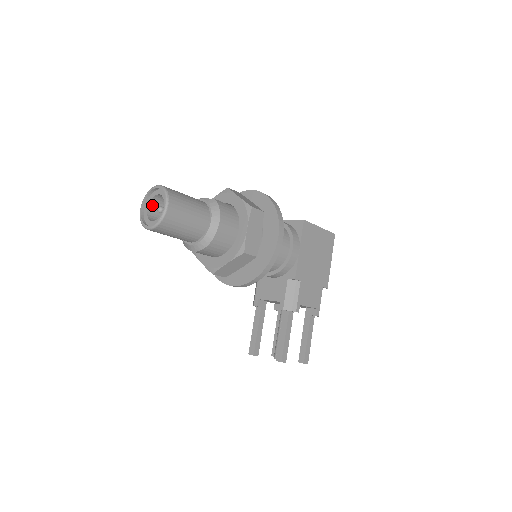
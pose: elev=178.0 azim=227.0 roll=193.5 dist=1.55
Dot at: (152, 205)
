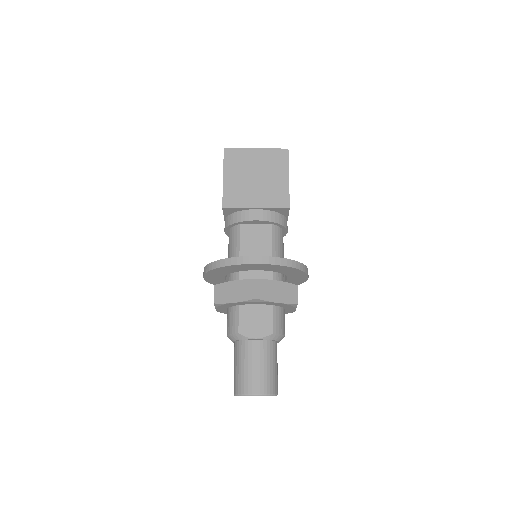
Dot at: occluded
